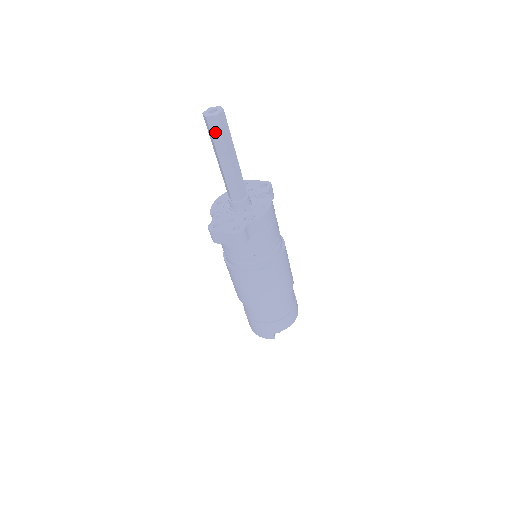
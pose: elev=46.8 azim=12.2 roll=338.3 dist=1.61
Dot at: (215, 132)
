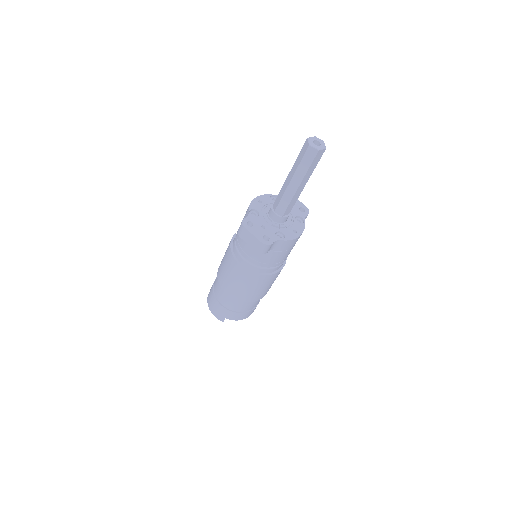
Dot at: (306, 160)
